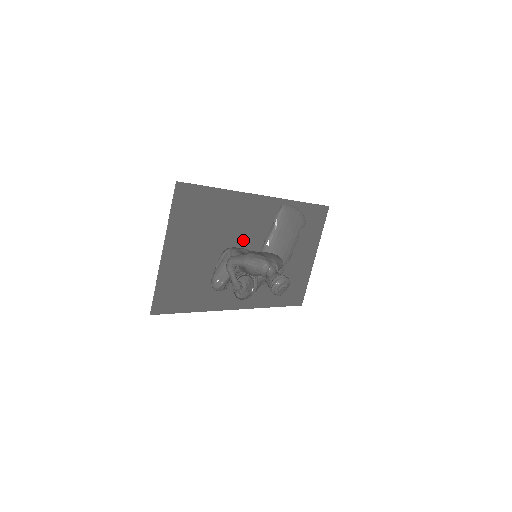
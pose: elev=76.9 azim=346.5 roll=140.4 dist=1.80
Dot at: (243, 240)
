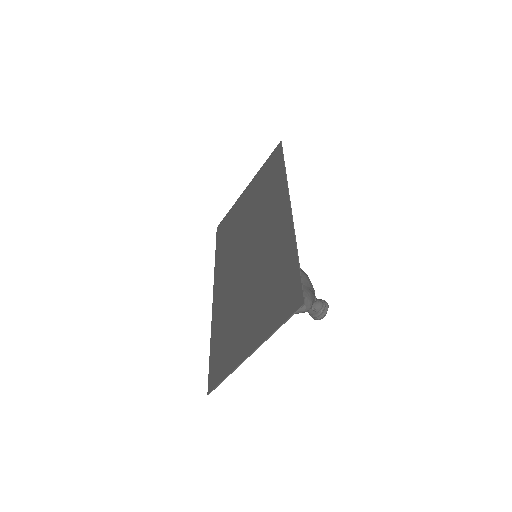
Dot at: (258, 255)
